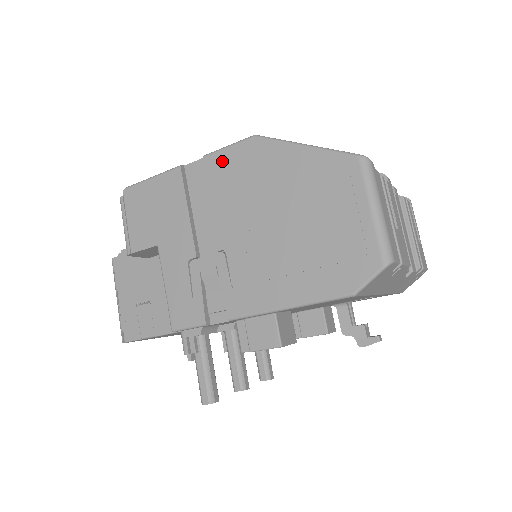
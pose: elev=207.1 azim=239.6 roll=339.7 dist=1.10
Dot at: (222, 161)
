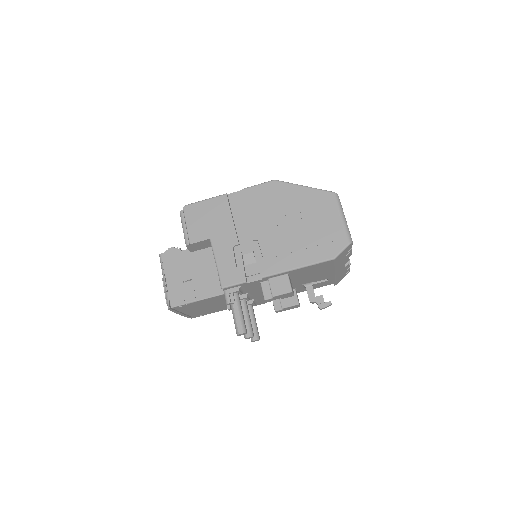
Dot at: (255, 192)
